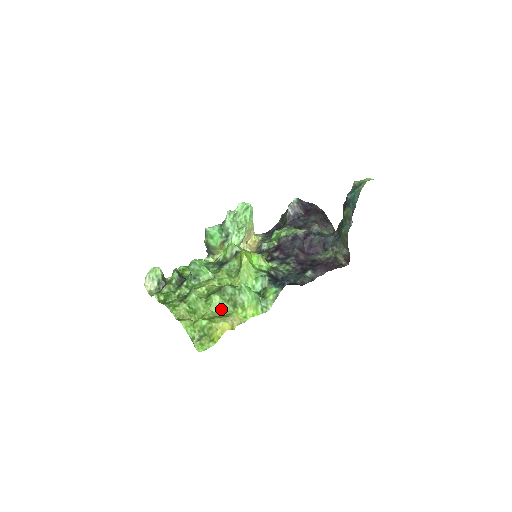
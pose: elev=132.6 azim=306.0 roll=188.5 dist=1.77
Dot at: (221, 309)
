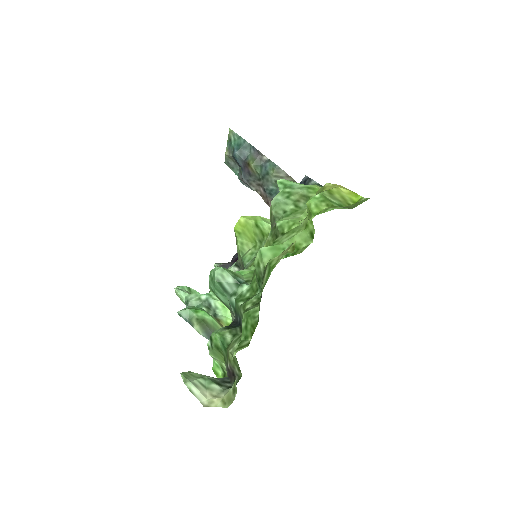
Dot at: (306, 215)
